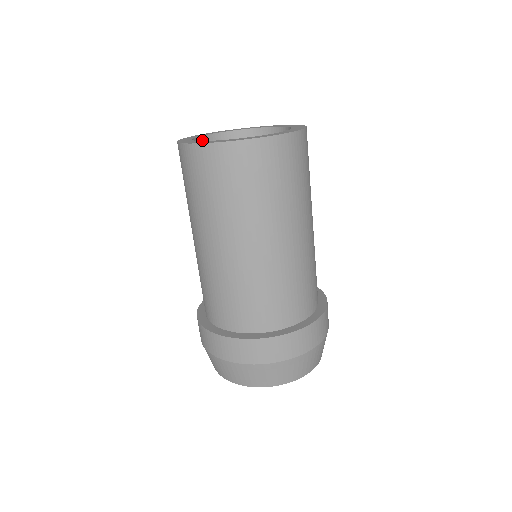
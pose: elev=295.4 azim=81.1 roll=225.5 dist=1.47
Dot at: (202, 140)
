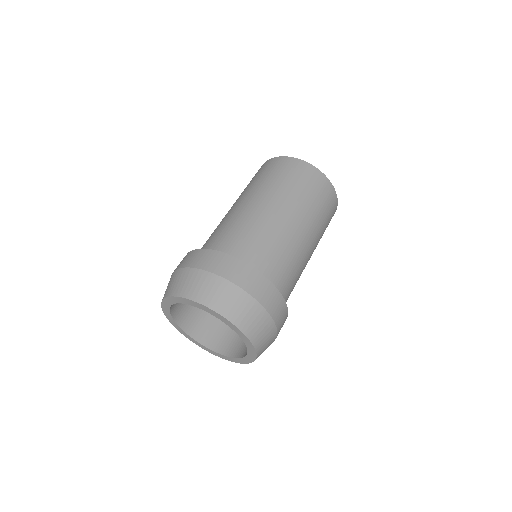
Dot at: occluded
